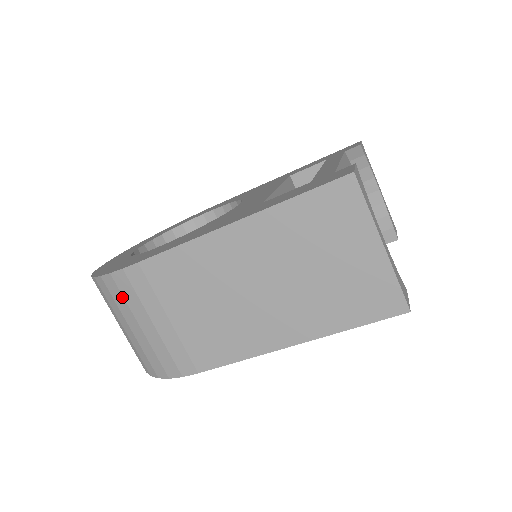
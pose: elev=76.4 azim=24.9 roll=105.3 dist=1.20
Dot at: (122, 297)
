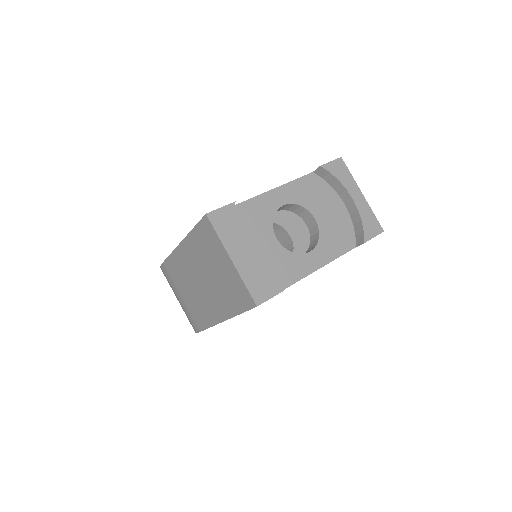
Dot at: (168, 282)
